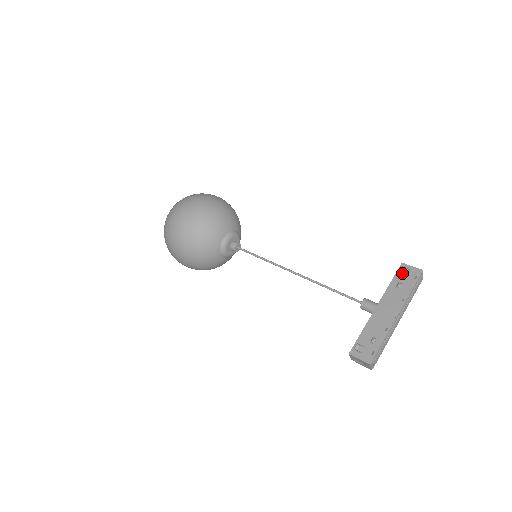
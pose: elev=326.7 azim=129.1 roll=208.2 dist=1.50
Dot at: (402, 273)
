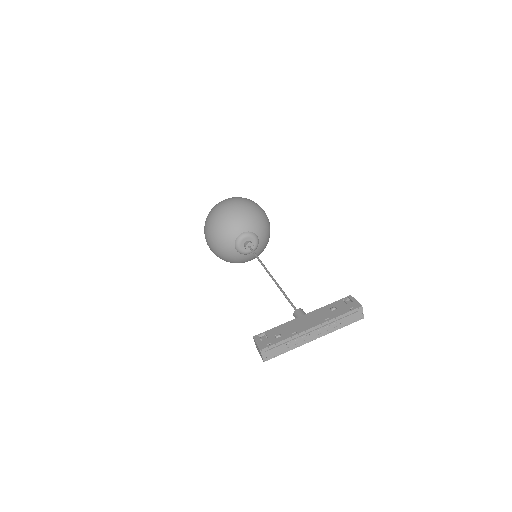
Dot at: (344, 301)
